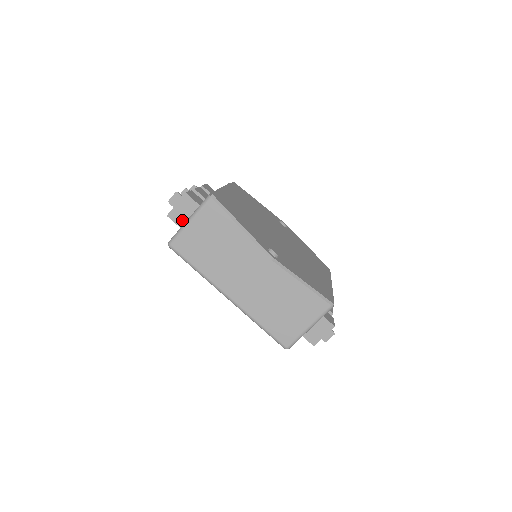
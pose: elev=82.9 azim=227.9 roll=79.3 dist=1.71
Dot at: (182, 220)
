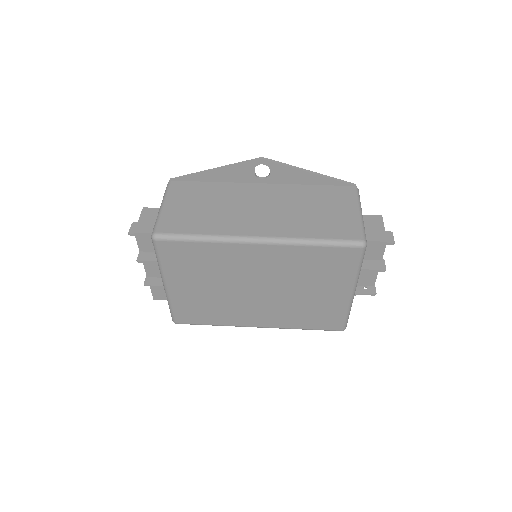
Dot at: occluded
